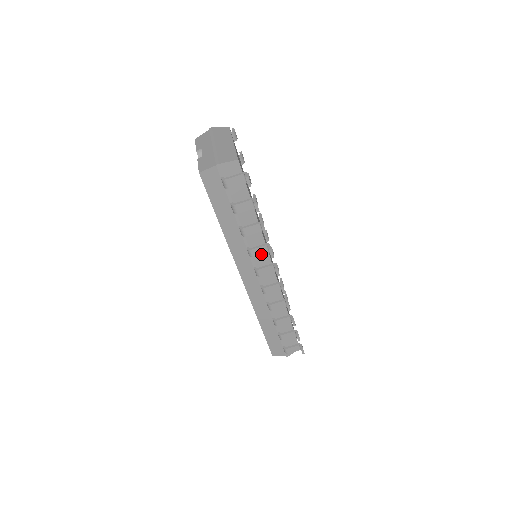
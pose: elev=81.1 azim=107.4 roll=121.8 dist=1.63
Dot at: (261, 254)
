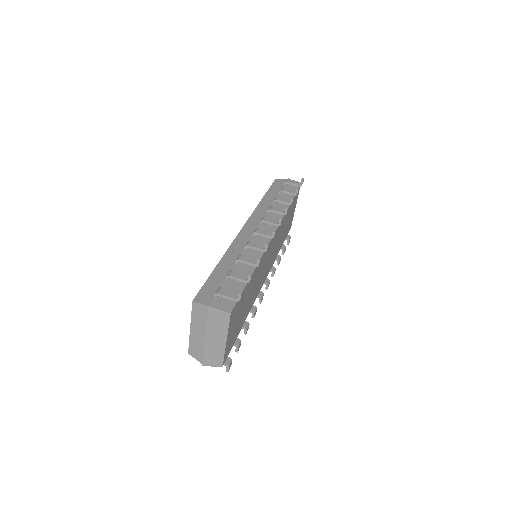
Dot at: (277, 211)
